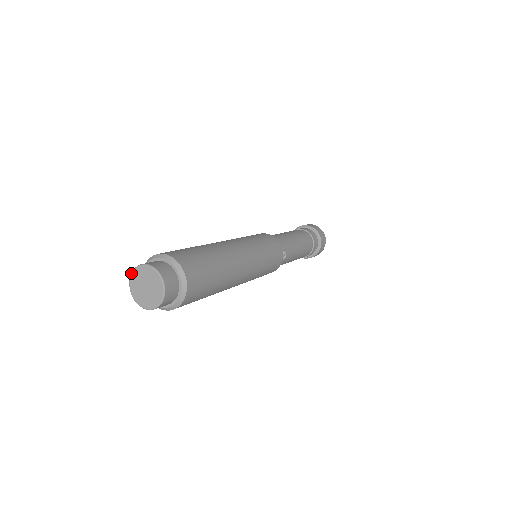
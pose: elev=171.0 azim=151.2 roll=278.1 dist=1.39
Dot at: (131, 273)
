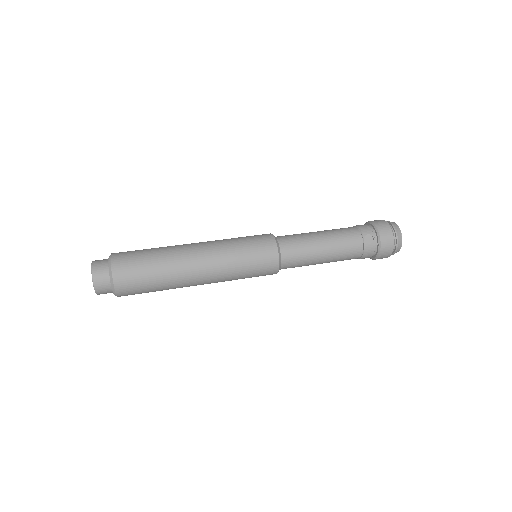
Dot at: (91, 264)
